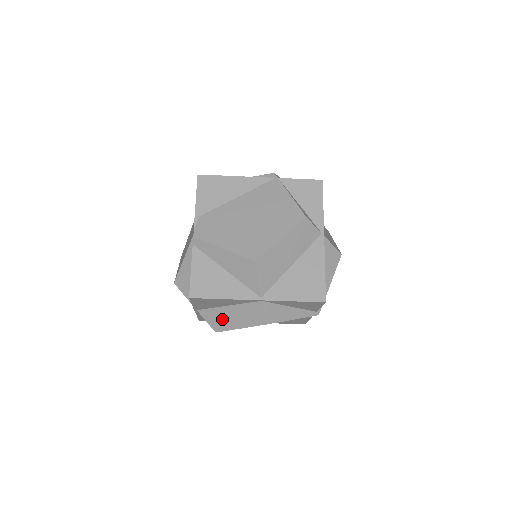
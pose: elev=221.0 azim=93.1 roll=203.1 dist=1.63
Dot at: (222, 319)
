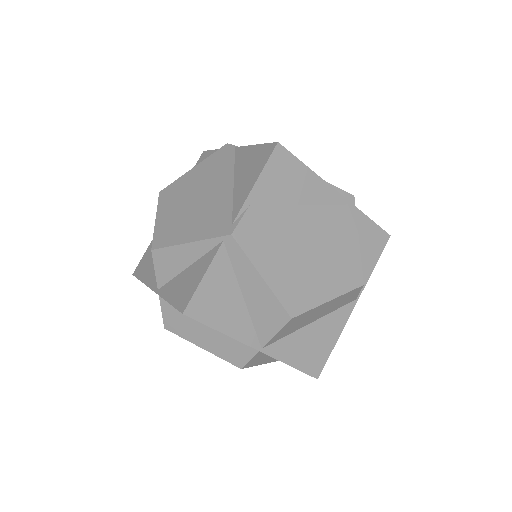
Dot at: (187, 326)
